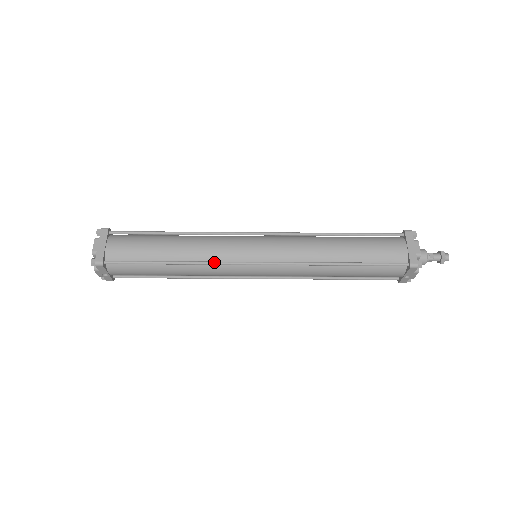
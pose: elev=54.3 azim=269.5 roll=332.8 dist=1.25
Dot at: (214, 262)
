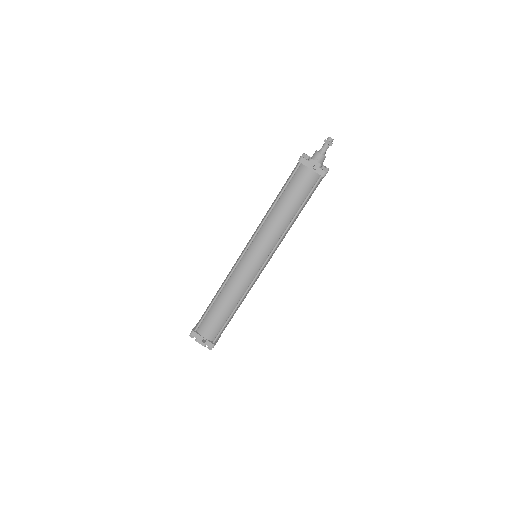
Dot at: (229, 274)
